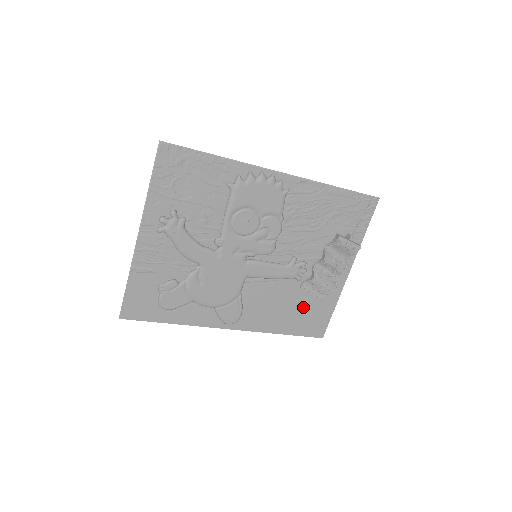
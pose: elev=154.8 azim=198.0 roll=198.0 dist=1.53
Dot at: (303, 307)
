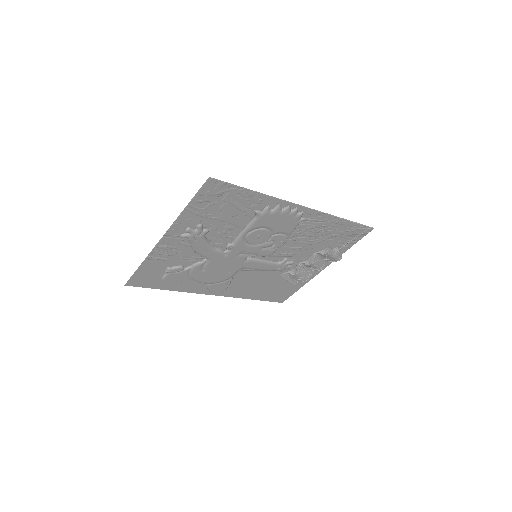
Dot at: (277, 286)
